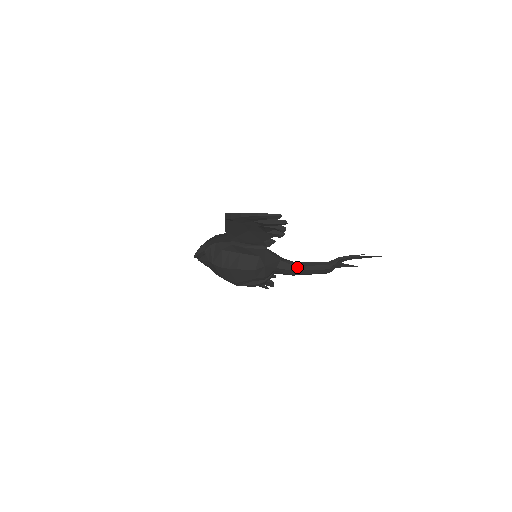
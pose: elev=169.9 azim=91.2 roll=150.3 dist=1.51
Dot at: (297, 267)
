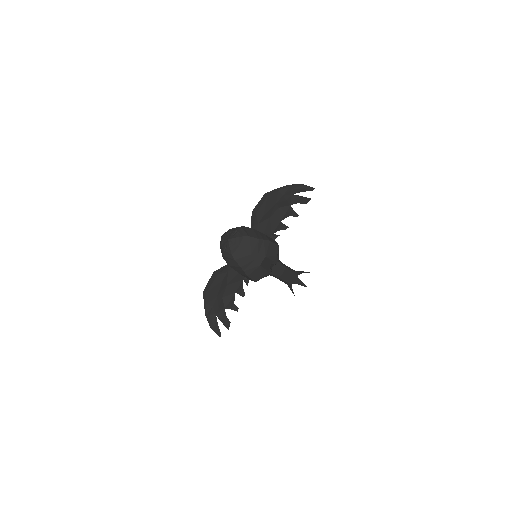
Dot at: (286, 266)
